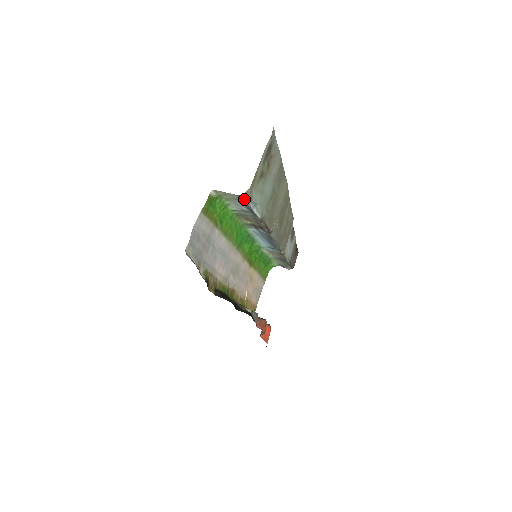
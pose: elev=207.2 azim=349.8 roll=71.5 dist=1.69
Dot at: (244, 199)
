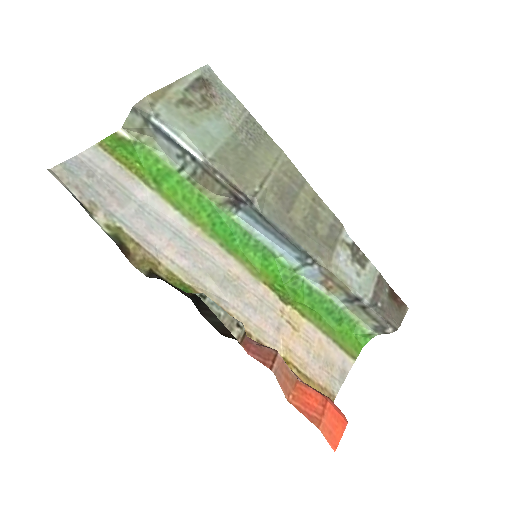
Dot at: (144, 115)
